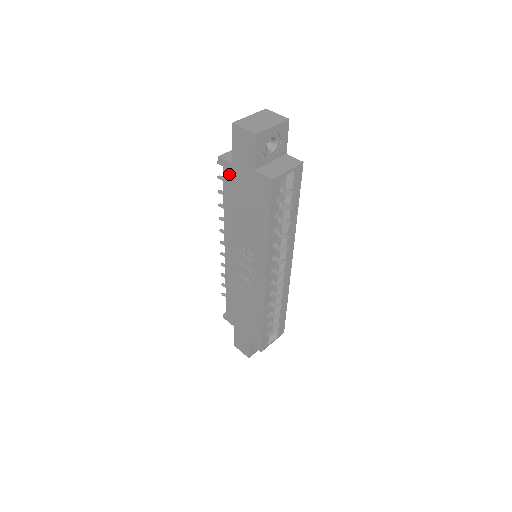
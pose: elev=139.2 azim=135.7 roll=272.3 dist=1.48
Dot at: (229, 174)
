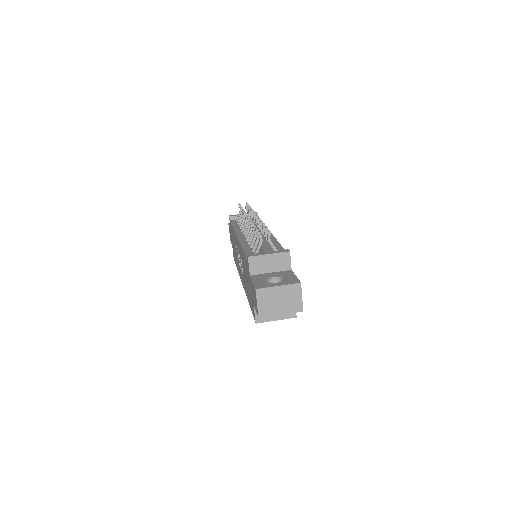
Dot at: (248, 268)
